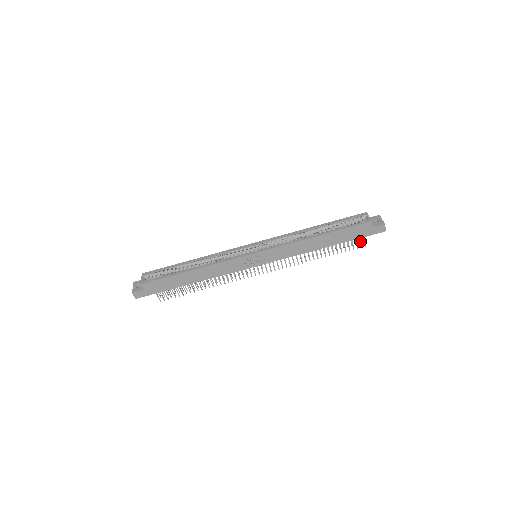
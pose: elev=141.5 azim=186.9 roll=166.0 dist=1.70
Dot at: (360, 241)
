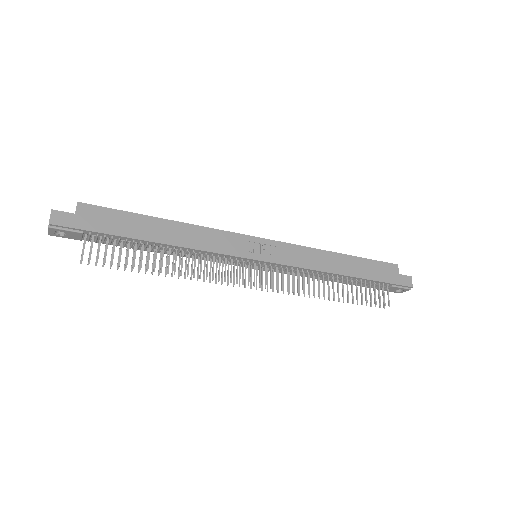
Dot at: (383, 295)
